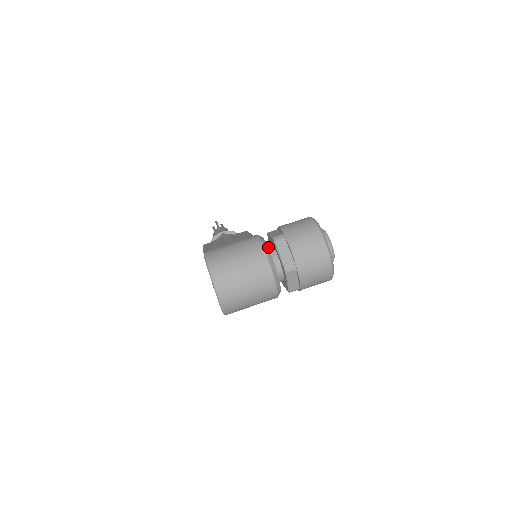
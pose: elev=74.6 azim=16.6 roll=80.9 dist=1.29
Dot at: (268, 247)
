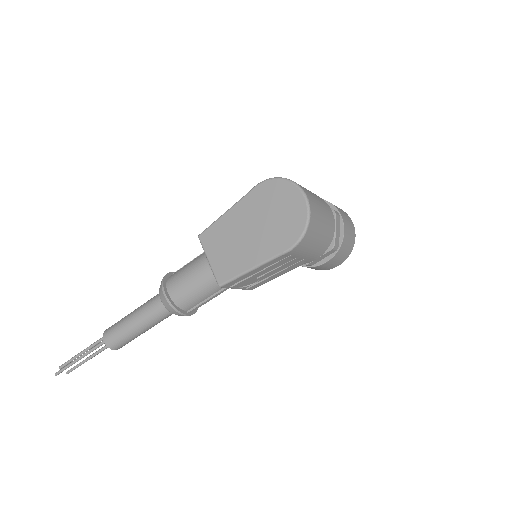
Dot at: occluded
